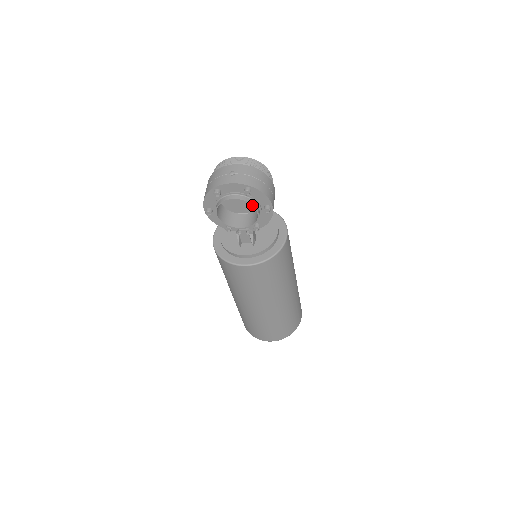
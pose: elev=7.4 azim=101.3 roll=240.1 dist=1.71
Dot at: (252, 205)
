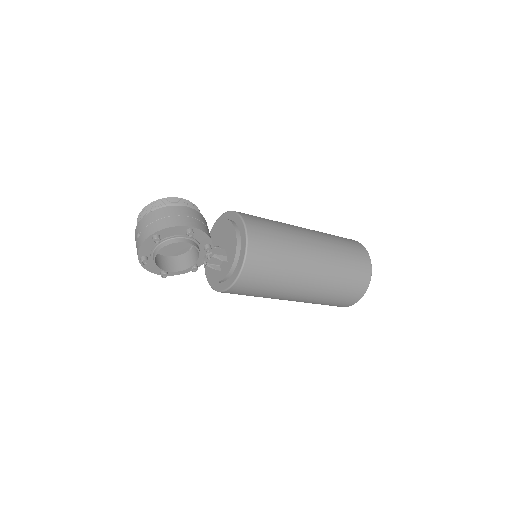
Dot at: occluded
